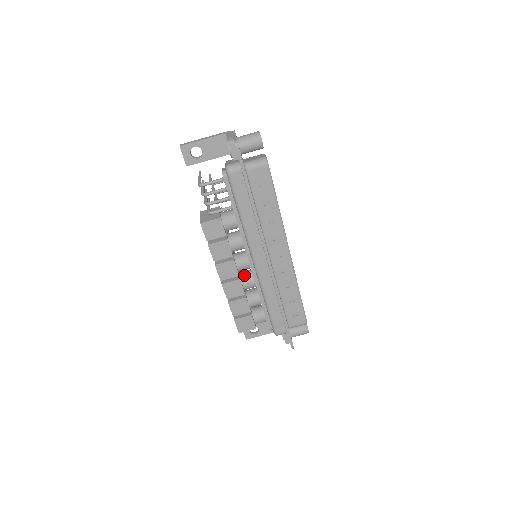
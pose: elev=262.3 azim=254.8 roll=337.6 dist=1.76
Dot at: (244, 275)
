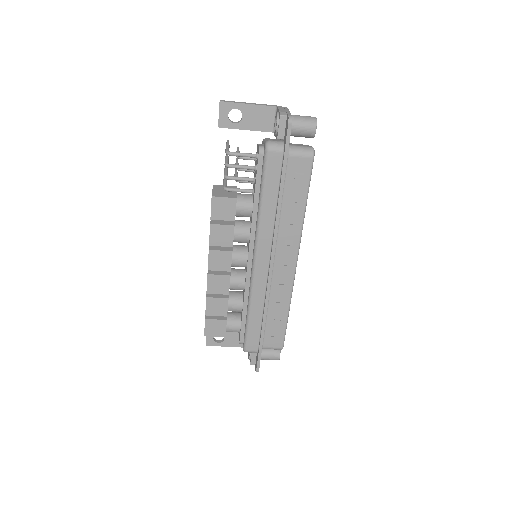
Dot at: (235, 273)
